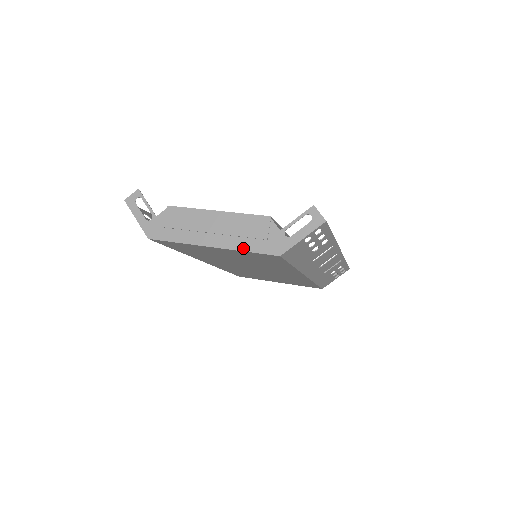
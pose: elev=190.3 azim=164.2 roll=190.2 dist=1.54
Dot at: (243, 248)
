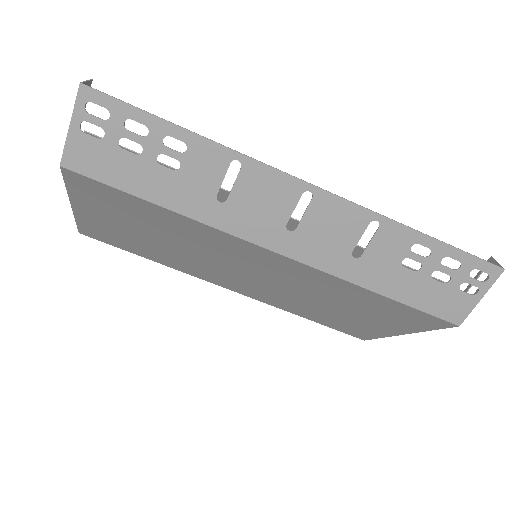
Dot at: occluded
